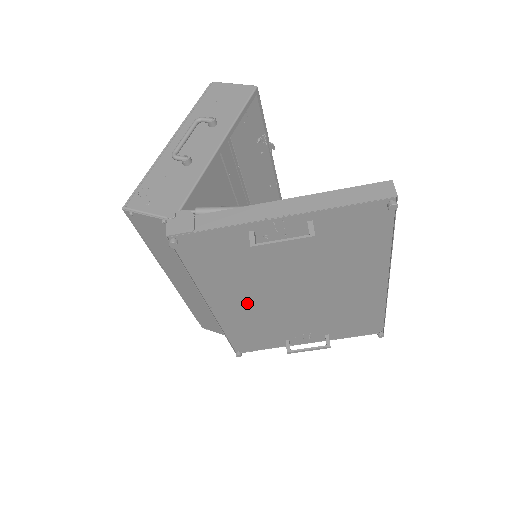
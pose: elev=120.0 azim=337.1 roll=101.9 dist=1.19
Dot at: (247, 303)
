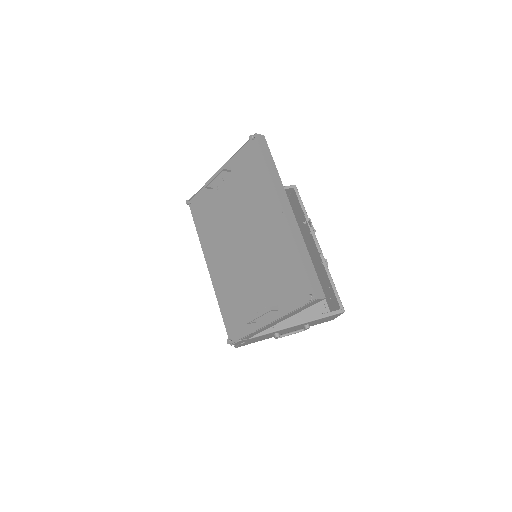
Dot at: (223, 260)
